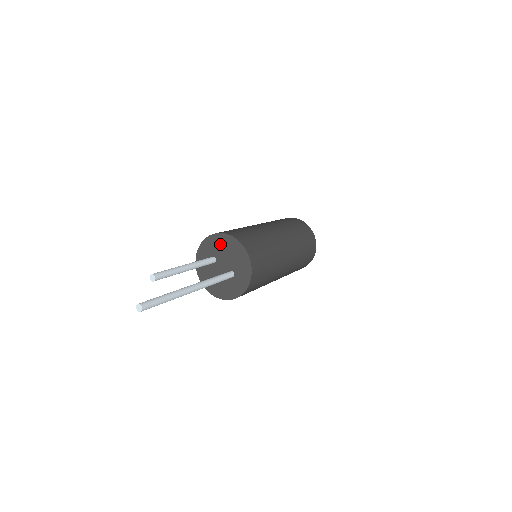
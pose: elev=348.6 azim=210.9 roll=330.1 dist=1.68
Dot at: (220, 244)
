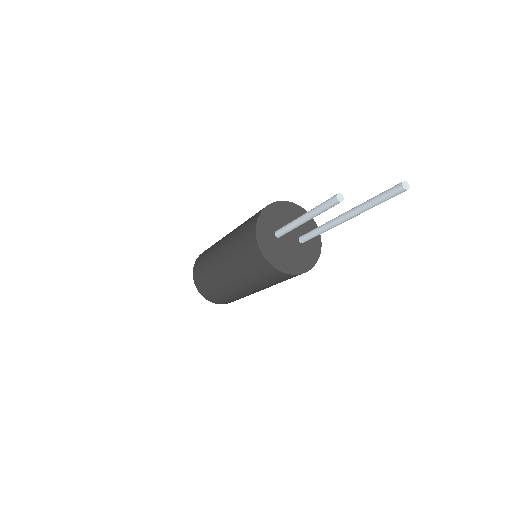
Dot at: (277, 214)
